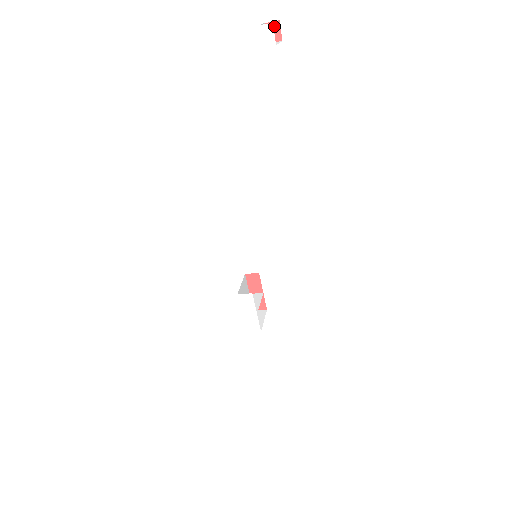
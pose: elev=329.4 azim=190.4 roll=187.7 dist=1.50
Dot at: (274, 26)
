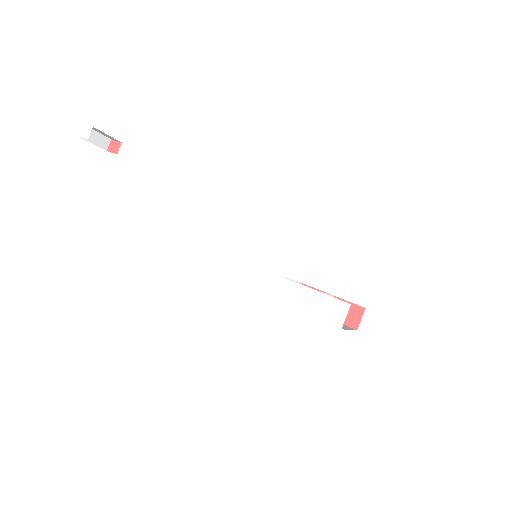
Dot at: (112, 145)
